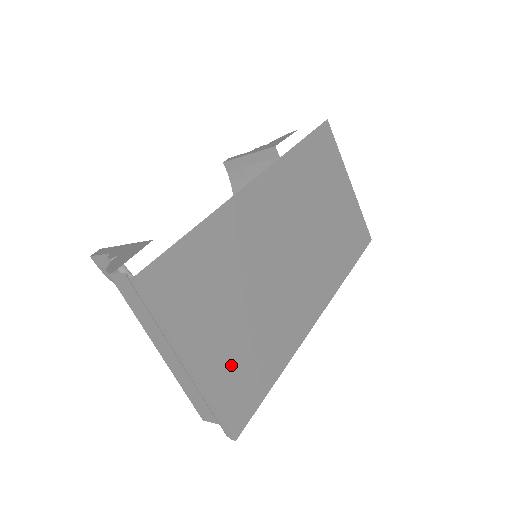
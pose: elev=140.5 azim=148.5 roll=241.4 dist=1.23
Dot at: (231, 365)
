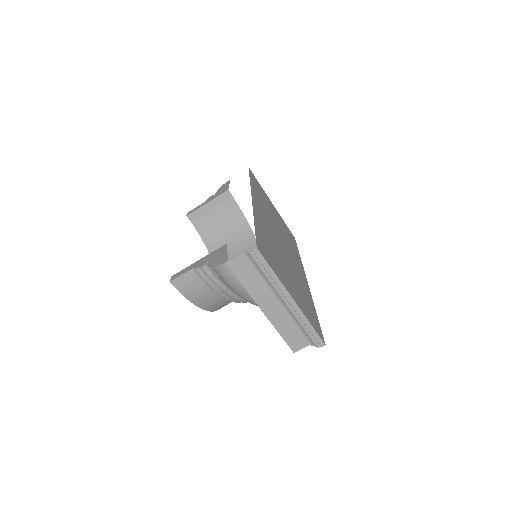
Dot at: (302, 302)
